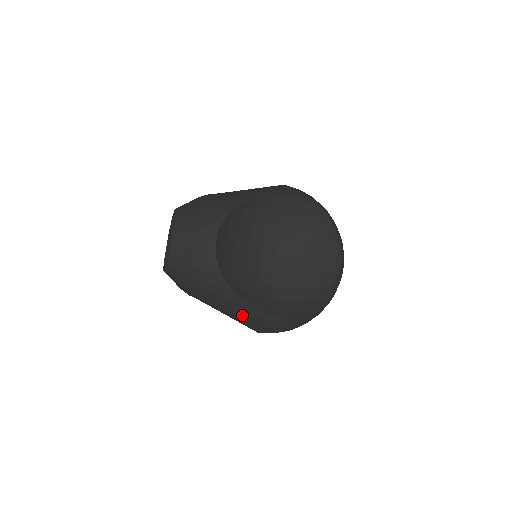
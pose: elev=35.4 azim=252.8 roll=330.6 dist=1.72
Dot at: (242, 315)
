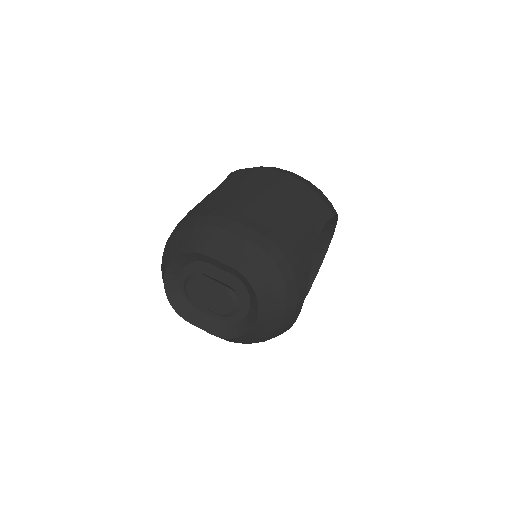
Dot at: occluded
